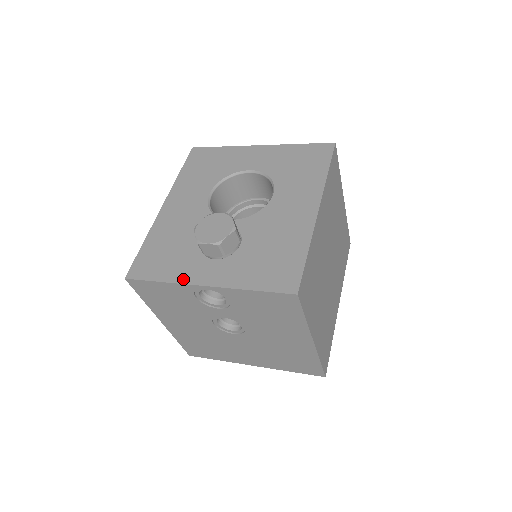
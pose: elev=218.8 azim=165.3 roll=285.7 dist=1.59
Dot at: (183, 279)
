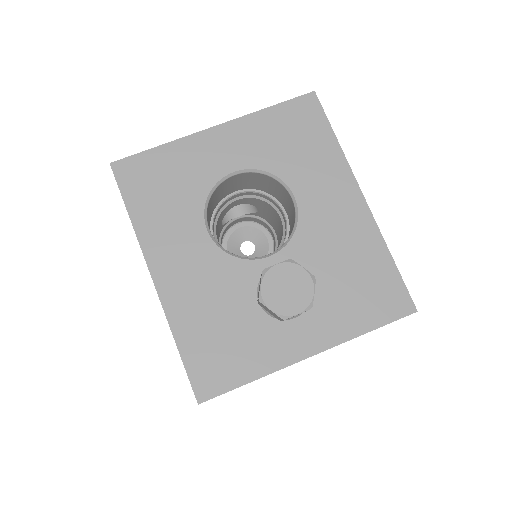
Dot at: (278, 363)
